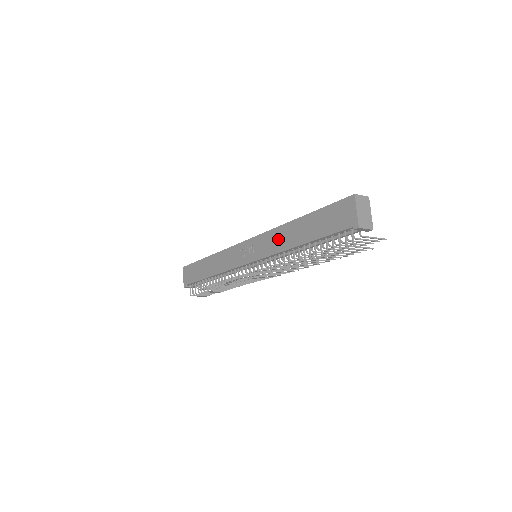
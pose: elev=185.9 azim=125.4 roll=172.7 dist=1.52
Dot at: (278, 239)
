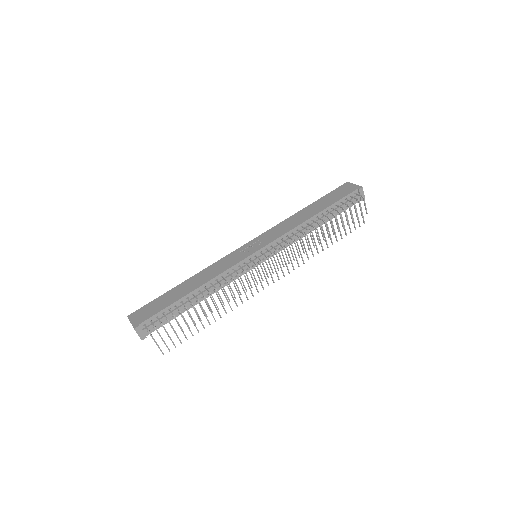
Dot at: (289, 224)
